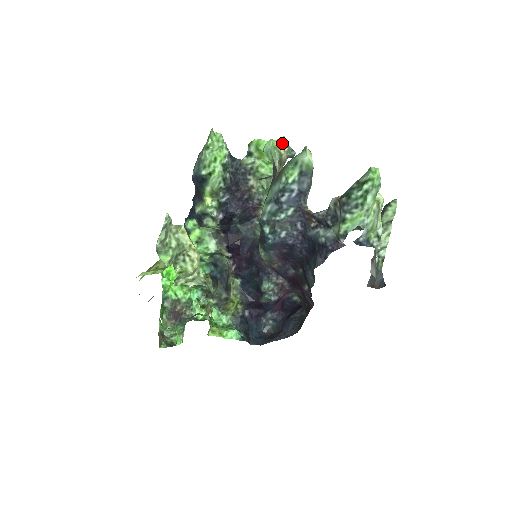
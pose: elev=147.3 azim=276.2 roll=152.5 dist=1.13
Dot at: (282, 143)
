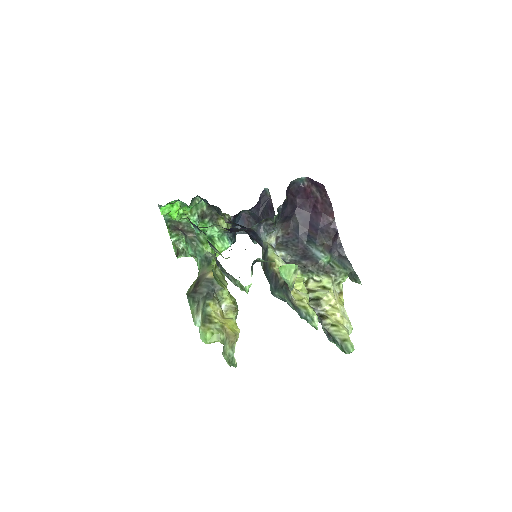
Dot at: (295, 272)
